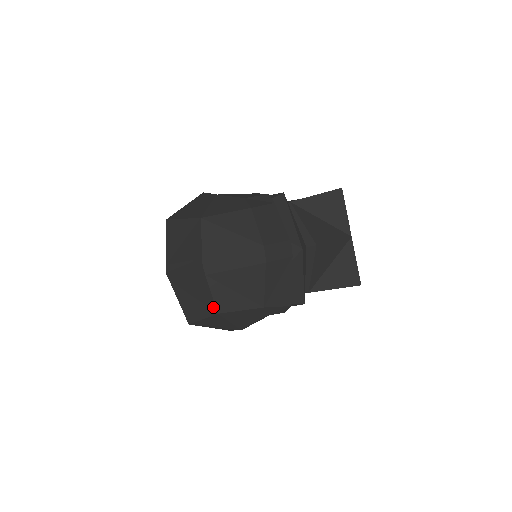
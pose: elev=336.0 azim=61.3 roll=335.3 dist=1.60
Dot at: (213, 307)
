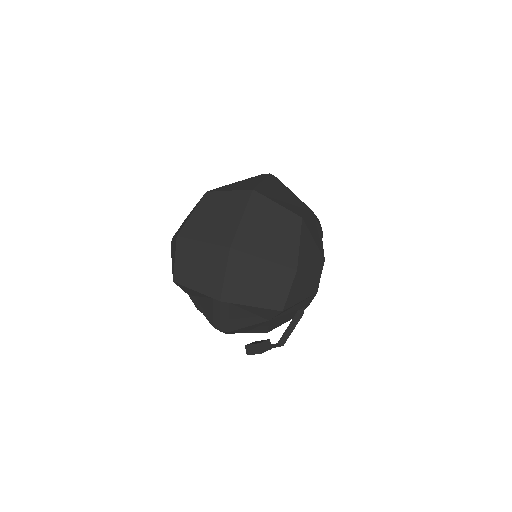
Dot at: (293, 217)
